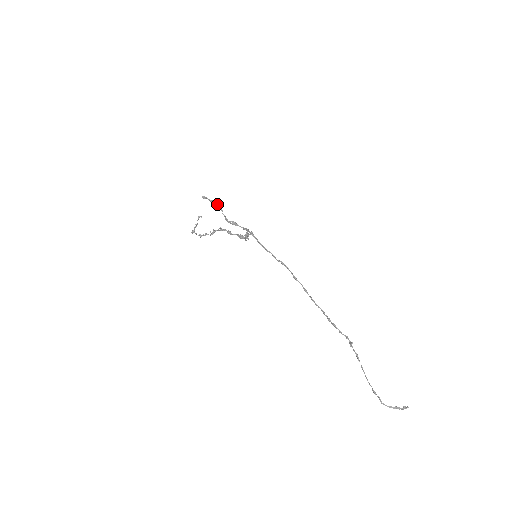
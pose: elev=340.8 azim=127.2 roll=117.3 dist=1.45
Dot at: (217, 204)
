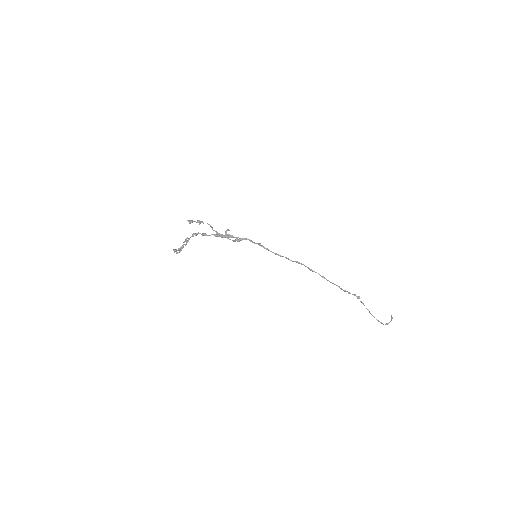
Dot at: occluded
